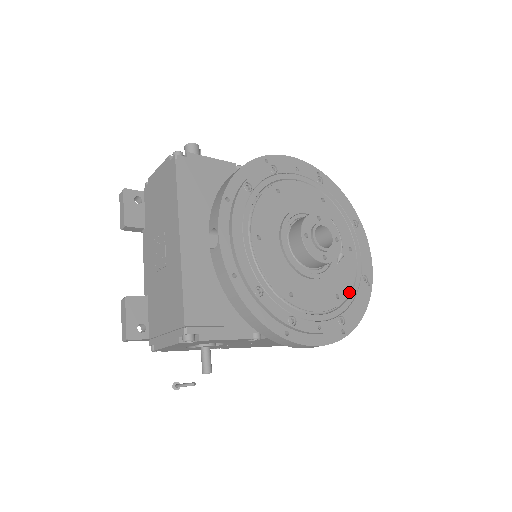
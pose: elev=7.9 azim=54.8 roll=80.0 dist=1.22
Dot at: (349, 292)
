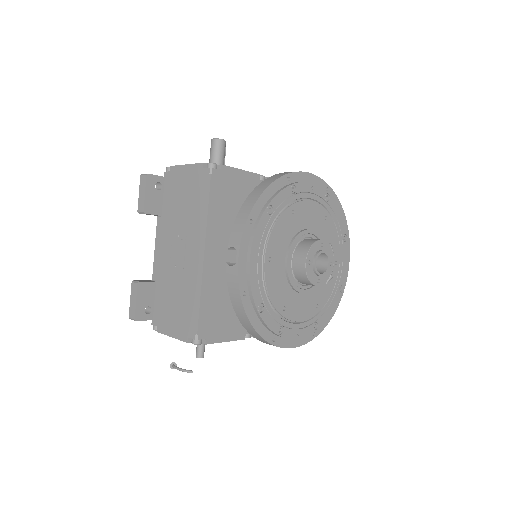
Dot at: (326, 302)
